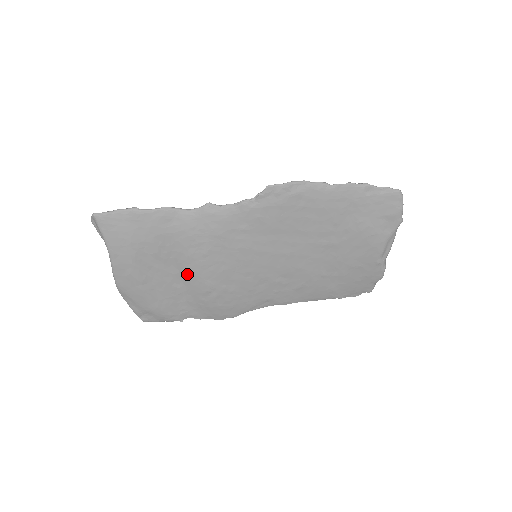
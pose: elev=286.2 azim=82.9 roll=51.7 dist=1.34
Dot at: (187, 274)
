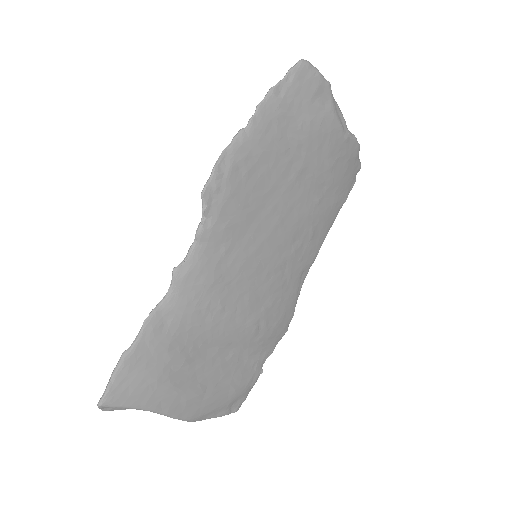
Dot at: (226, 340)
